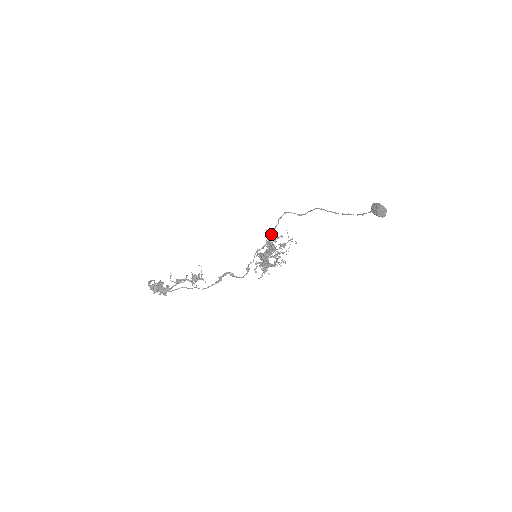
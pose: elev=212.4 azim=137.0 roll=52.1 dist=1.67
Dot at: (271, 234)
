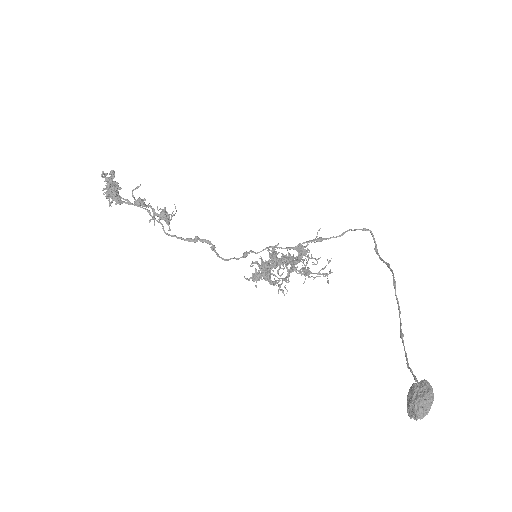
Dot at: occluded
